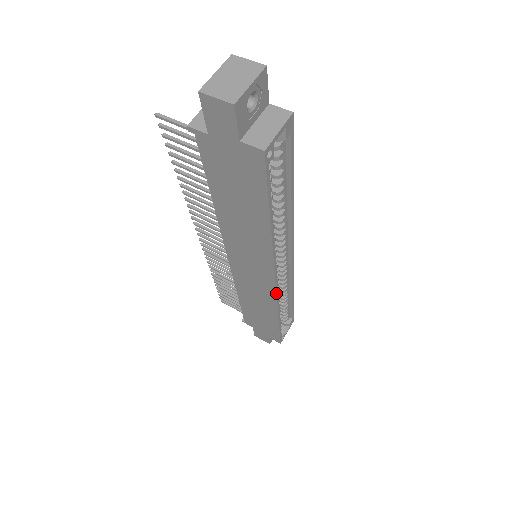
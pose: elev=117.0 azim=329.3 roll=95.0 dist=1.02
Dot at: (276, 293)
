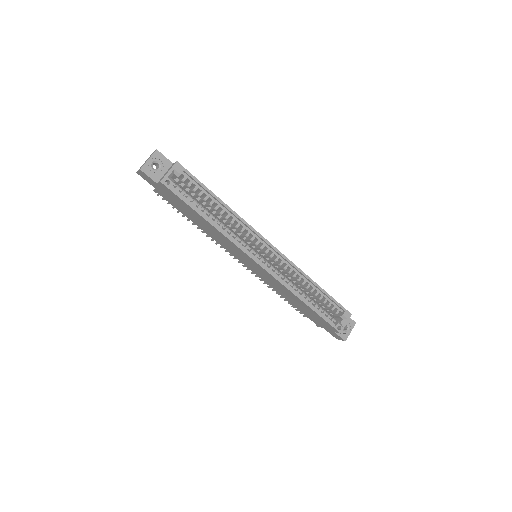
Dot at: (271, 275)
